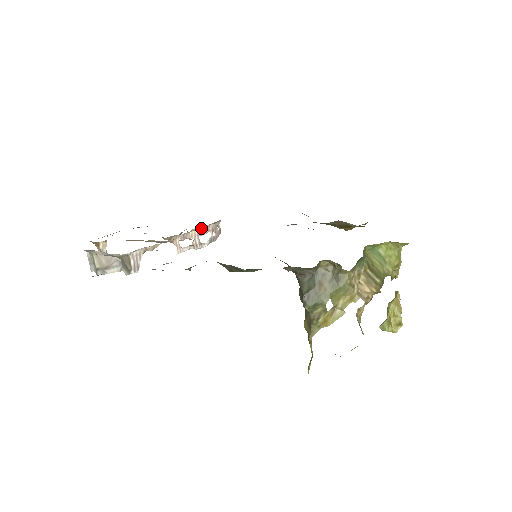
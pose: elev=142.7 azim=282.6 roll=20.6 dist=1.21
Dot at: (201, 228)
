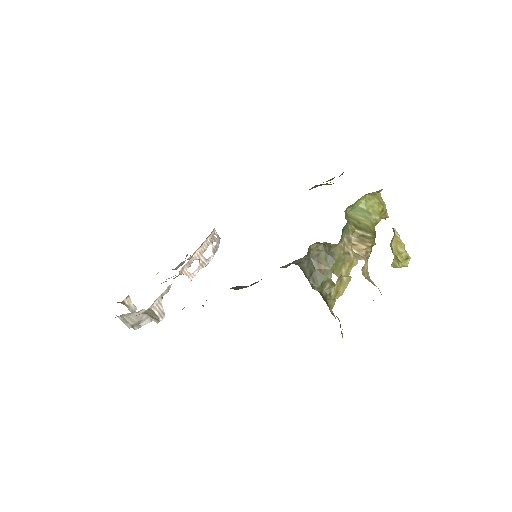
Dot at: (200, 247)
